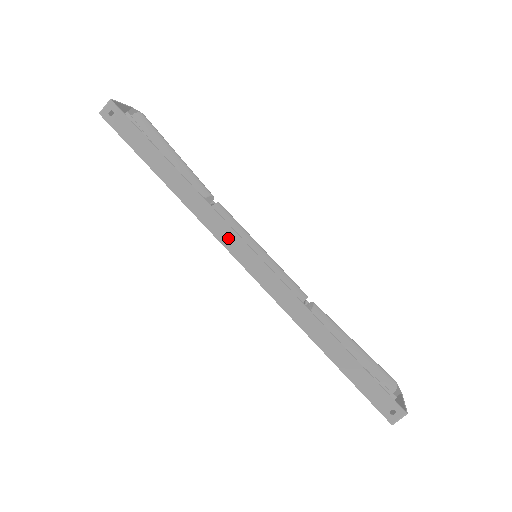
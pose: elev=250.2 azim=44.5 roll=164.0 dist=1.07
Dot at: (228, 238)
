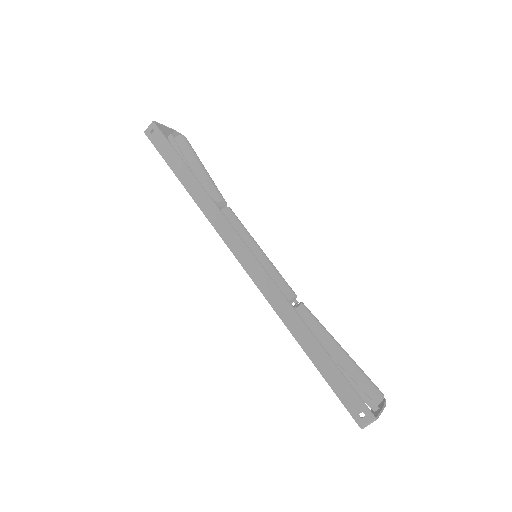
Dot at: (228, 235)
